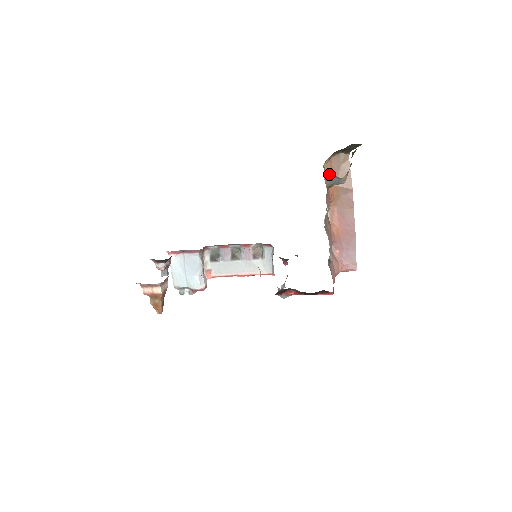
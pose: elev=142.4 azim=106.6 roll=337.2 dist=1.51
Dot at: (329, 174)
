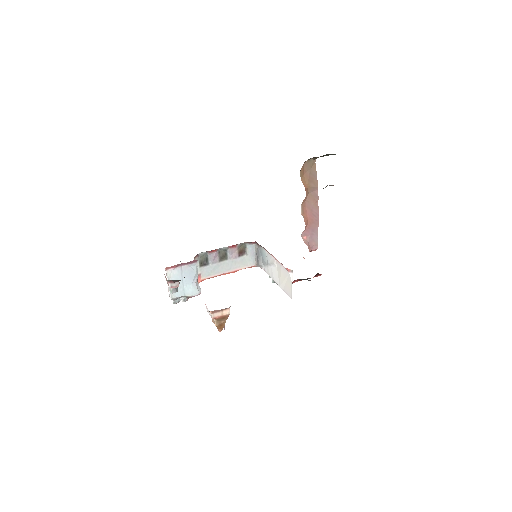
Dot at: (302, 177)
